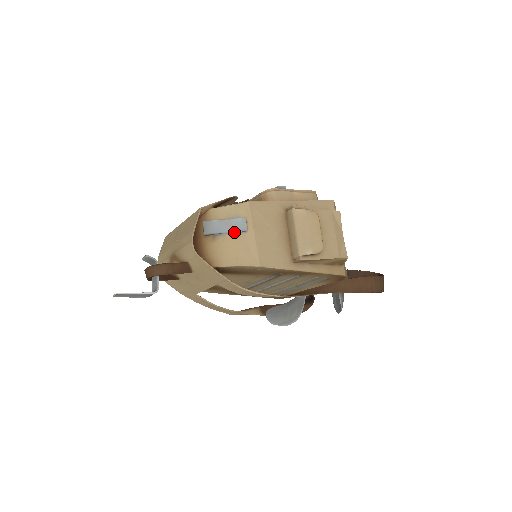
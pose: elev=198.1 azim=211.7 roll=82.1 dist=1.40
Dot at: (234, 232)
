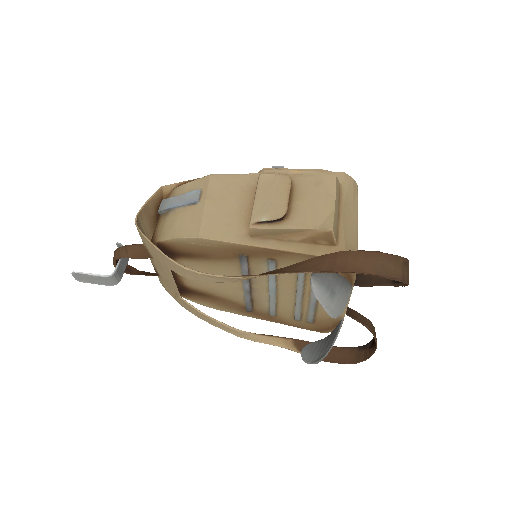
Dot at: (185, 205)
